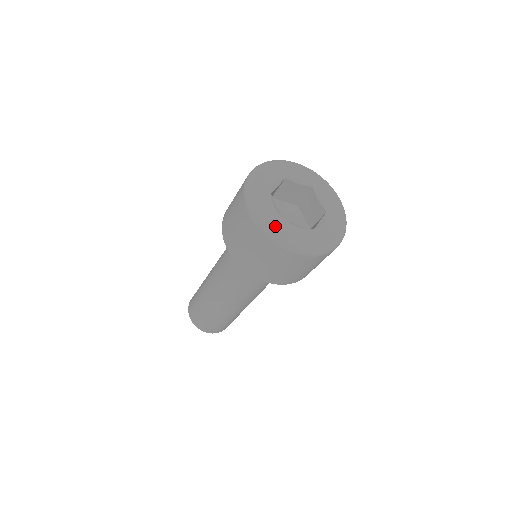
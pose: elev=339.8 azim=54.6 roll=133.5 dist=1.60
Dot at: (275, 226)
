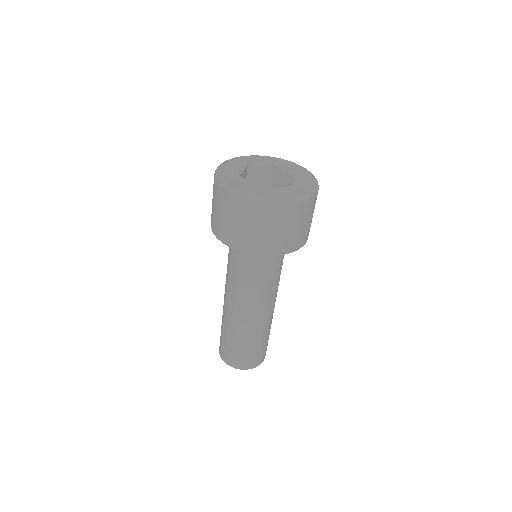
Dot at: (253, 191)
